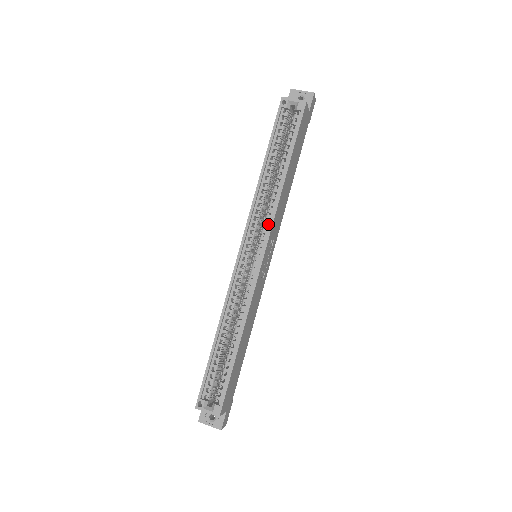
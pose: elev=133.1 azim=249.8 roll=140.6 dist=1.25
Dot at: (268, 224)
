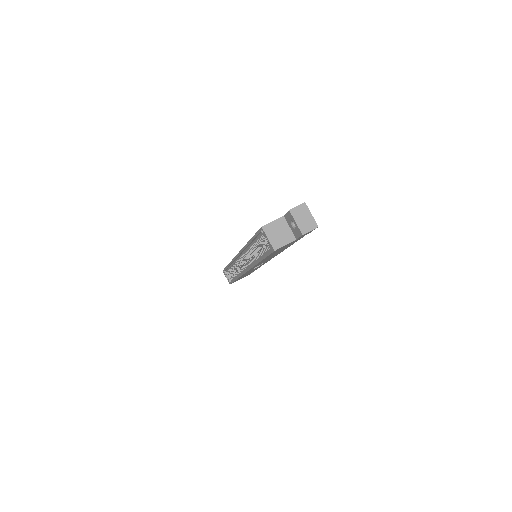
Dot at: (251, 264)
